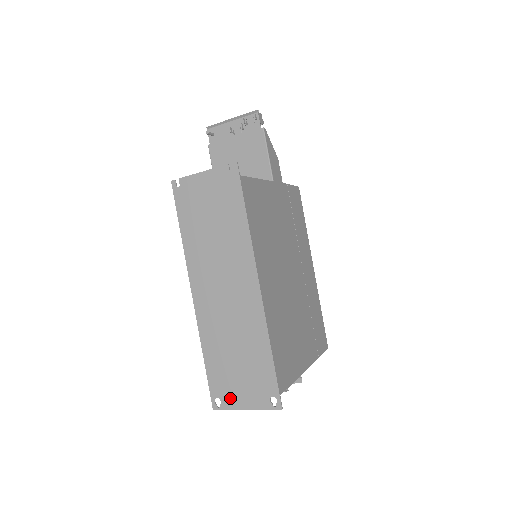
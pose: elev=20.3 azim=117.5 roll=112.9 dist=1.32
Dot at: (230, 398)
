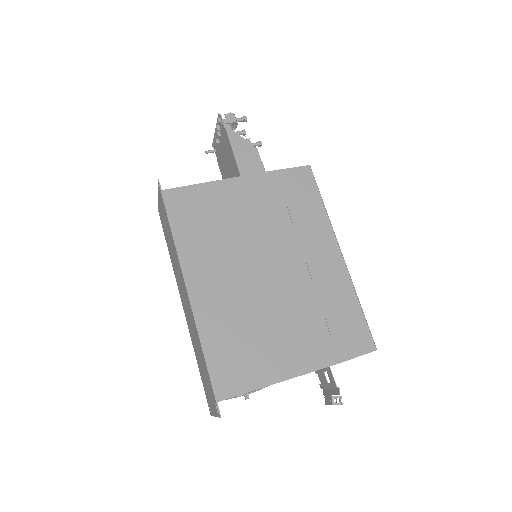
Dot at: (210, 404)
